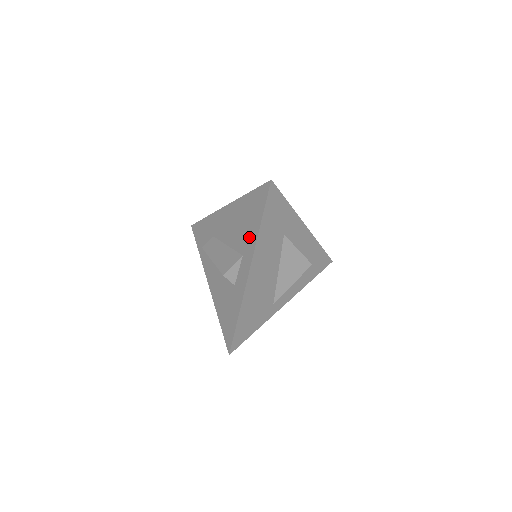
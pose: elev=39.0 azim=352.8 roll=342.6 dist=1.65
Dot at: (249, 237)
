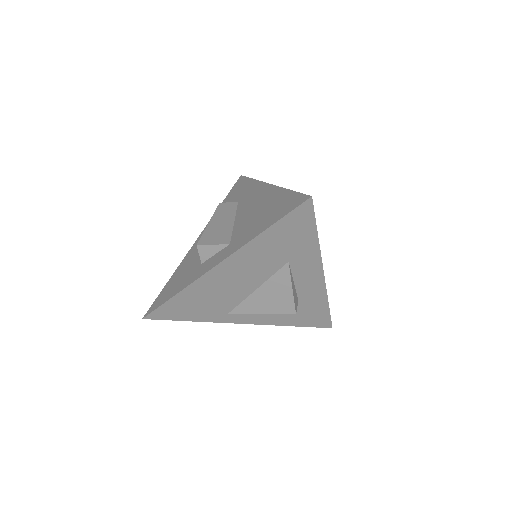
Dot at: (248, 232)
